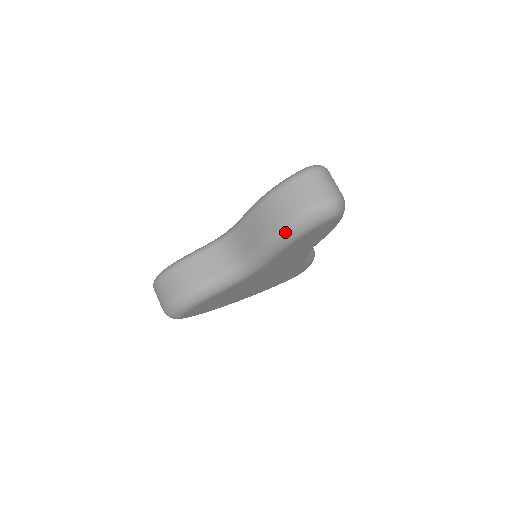
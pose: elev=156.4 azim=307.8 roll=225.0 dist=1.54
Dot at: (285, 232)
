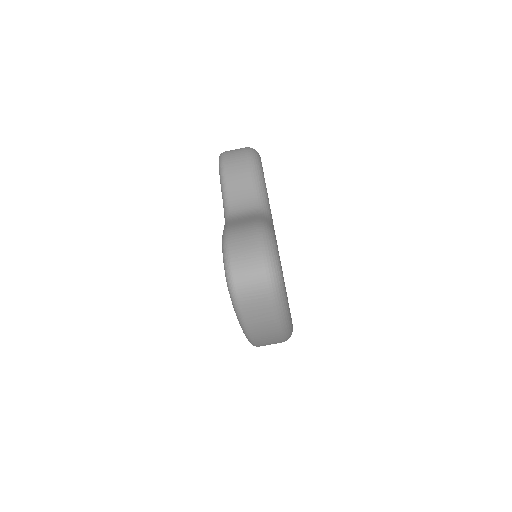
Dot at: (253, 159)
